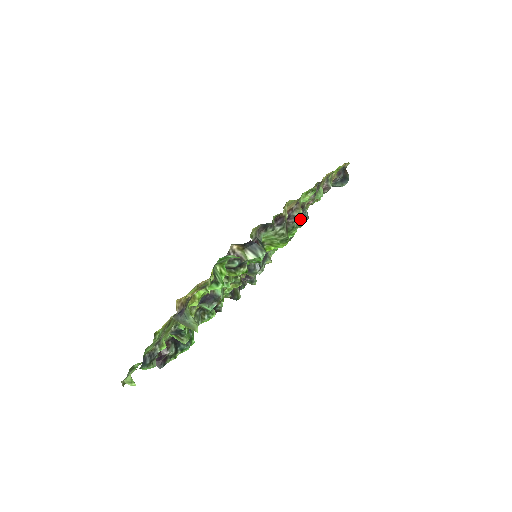
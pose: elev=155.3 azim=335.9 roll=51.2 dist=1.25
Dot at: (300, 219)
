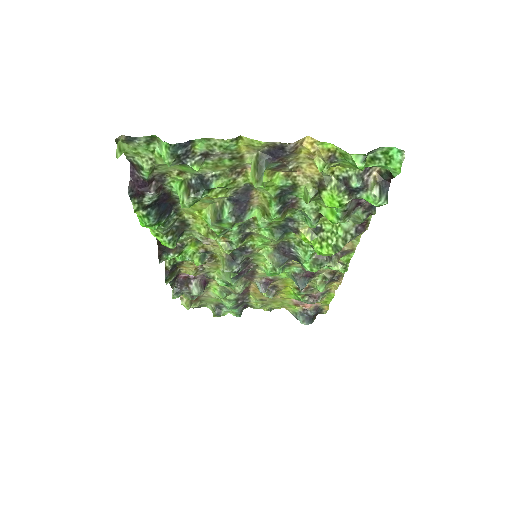
Dot at: (299, 282)
